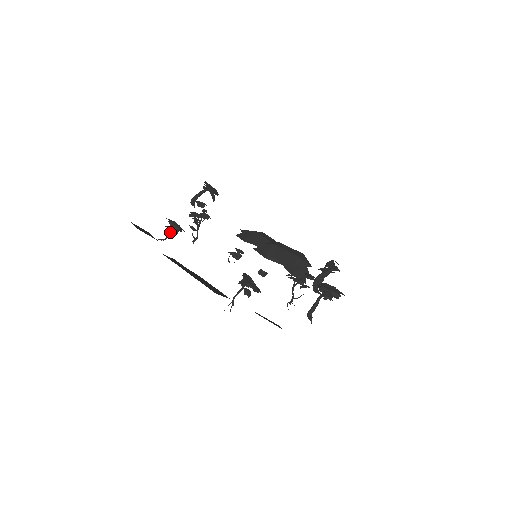
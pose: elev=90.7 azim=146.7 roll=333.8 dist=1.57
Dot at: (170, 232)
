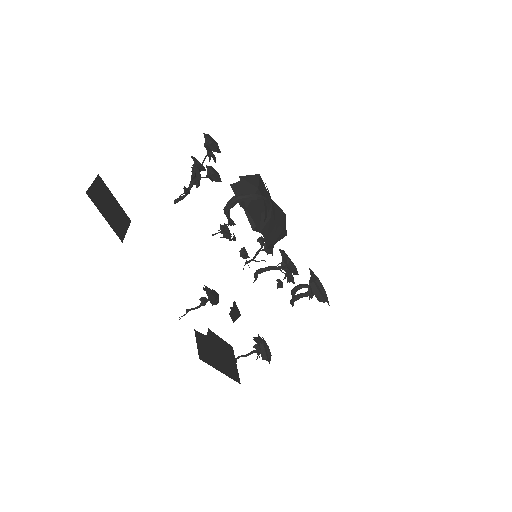
Dot at: occluded
